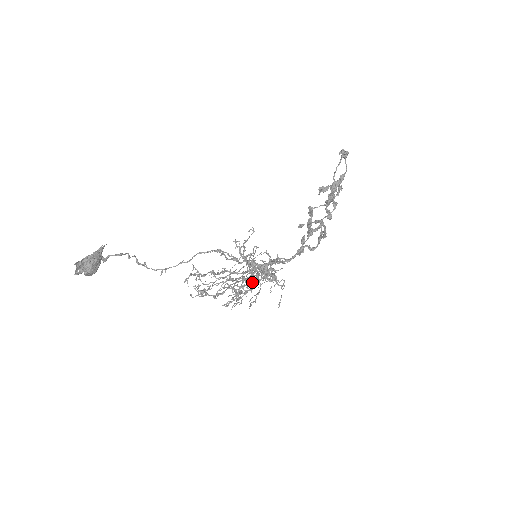
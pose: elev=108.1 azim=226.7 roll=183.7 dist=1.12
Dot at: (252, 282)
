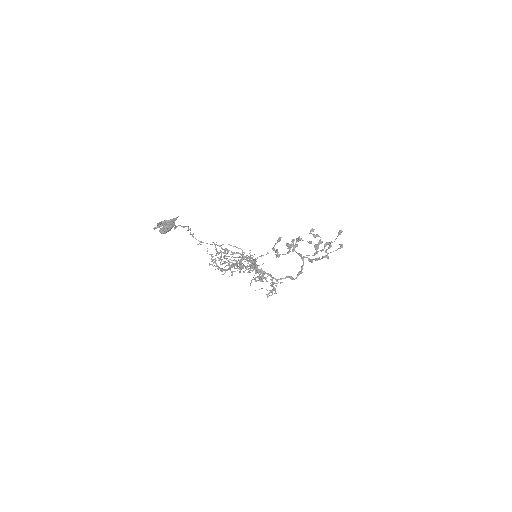
Dot at: (236, 252)
